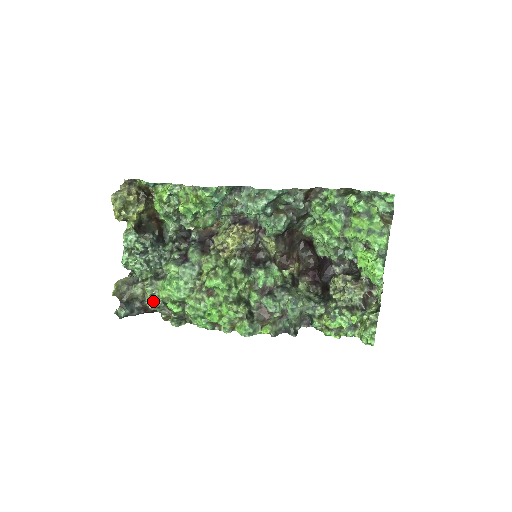
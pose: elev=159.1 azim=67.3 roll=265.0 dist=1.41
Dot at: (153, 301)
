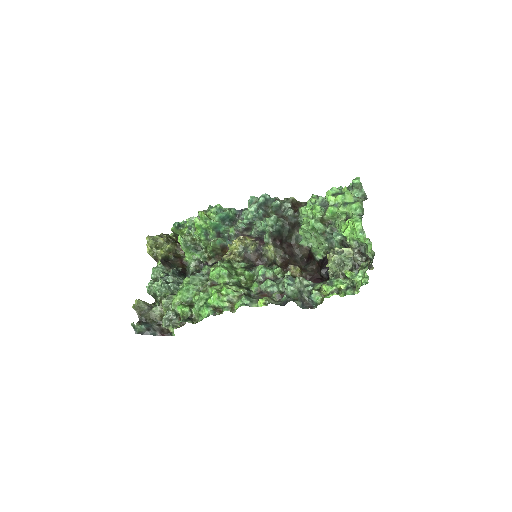
Dot at: (167, 312)
